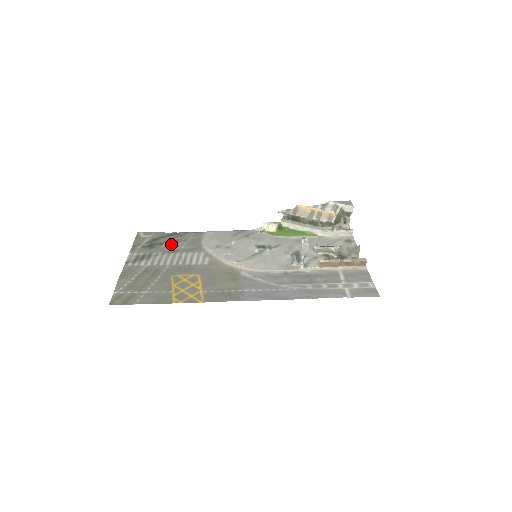
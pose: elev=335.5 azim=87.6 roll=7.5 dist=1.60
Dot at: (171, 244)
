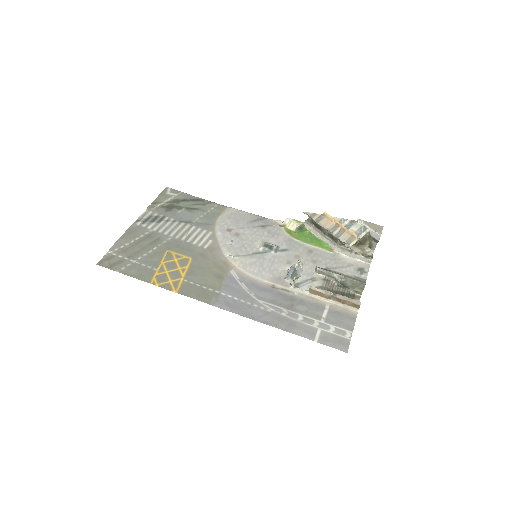
Dot at: (188, 212)
